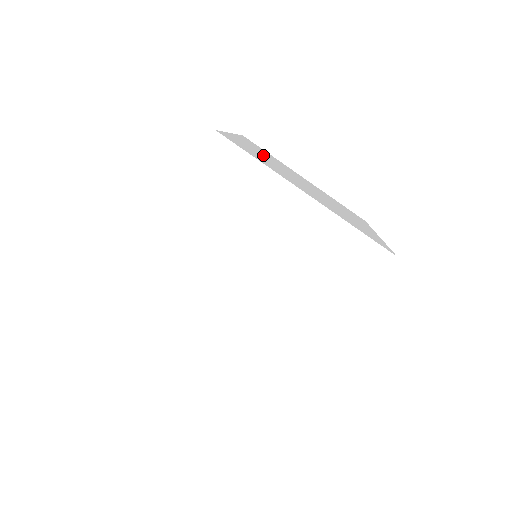
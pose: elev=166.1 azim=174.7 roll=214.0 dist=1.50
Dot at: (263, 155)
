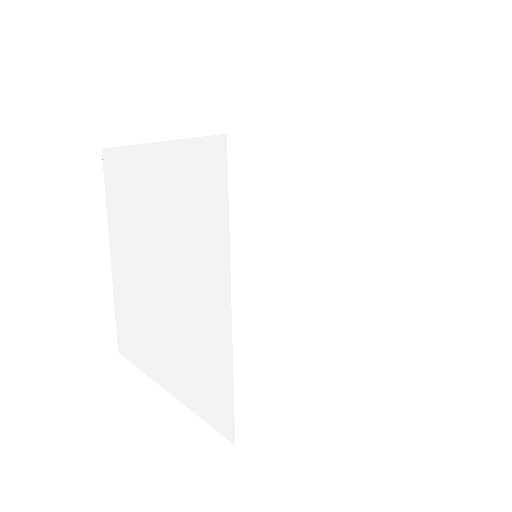
Dot at: occluded
